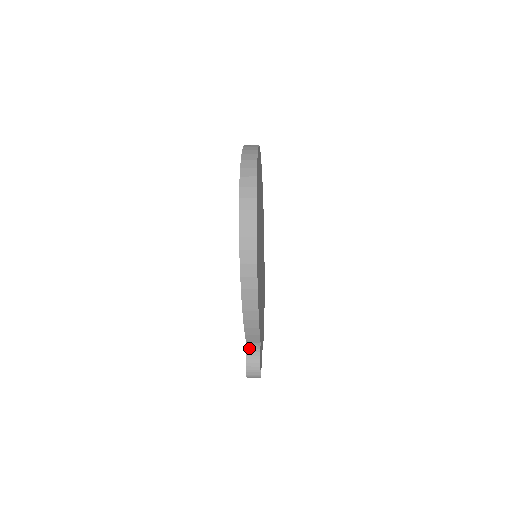
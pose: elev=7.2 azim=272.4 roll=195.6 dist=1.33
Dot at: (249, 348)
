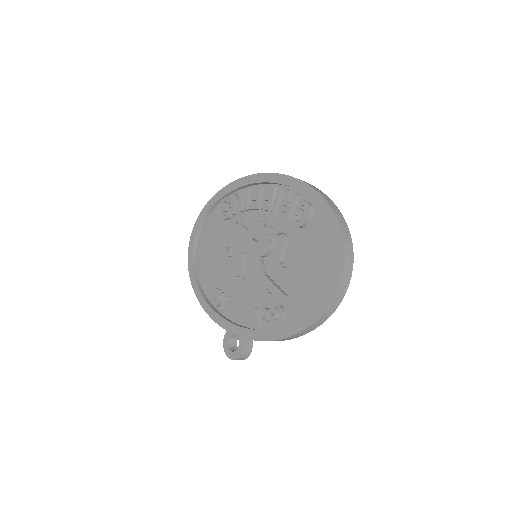
Dot at: (246, 344)
